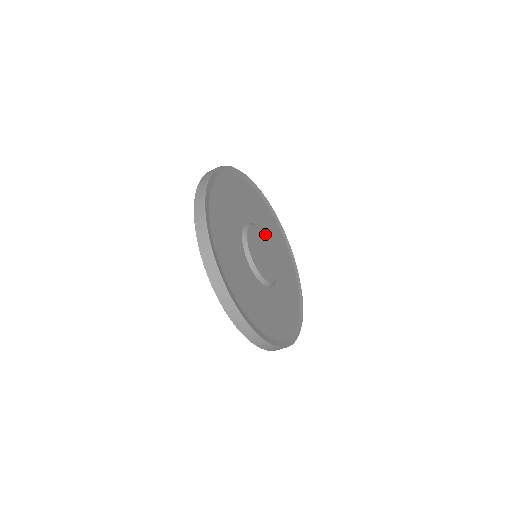
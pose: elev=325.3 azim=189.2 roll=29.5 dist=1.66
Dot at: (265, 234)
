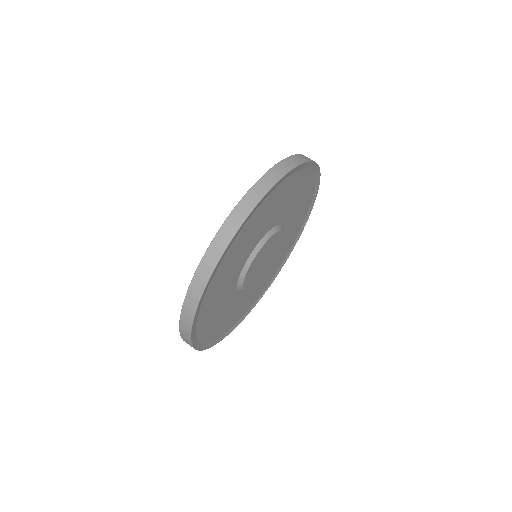
Dot at: (279, 248)
